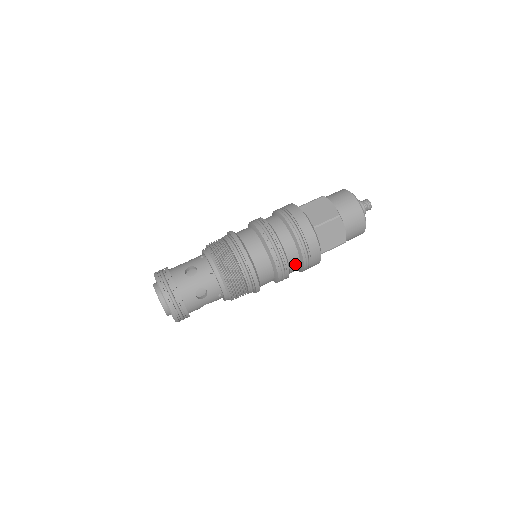
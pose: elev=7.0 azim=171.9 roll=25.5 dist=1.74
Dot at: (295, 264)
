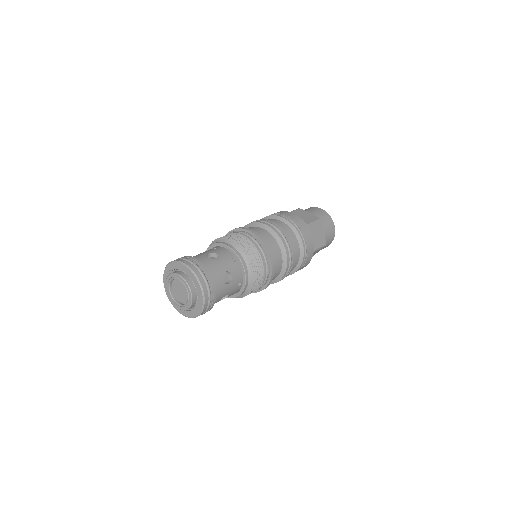
Dot at: (296, 258)
